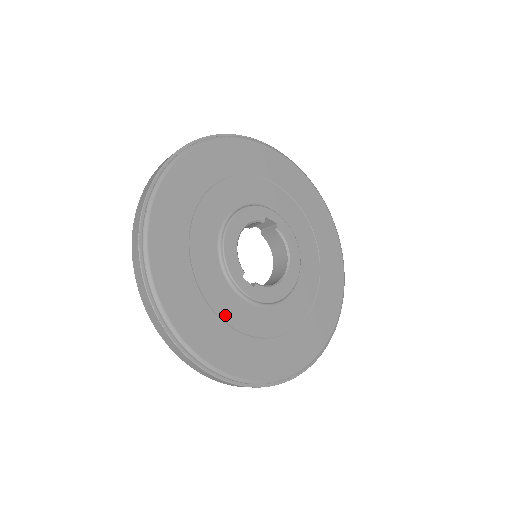
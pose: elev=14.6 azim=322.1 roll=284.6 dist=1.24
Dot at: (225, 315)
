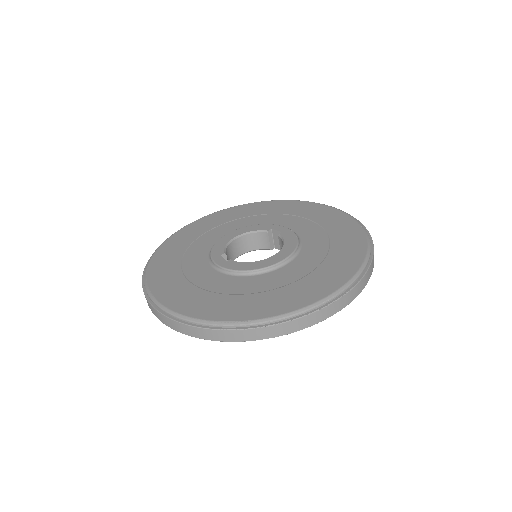
Dot at: (190, 275)
